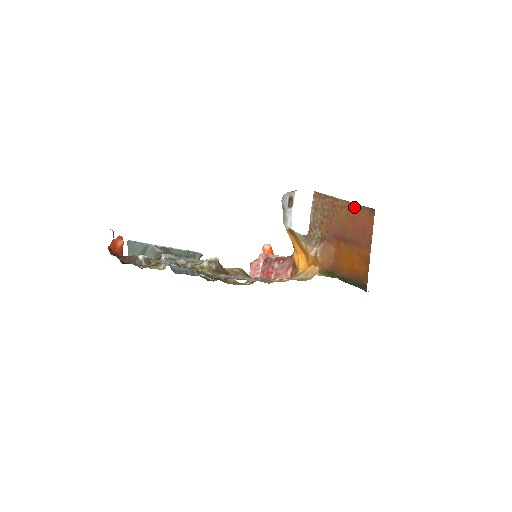
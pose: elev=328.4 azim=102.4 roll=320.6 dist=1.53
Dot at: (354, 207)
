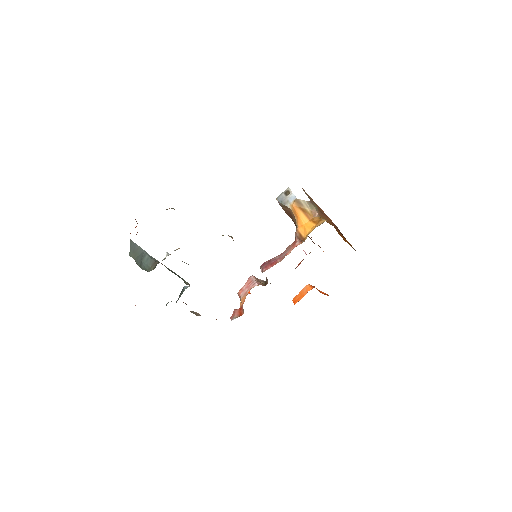
Dot at: (325, 214)
